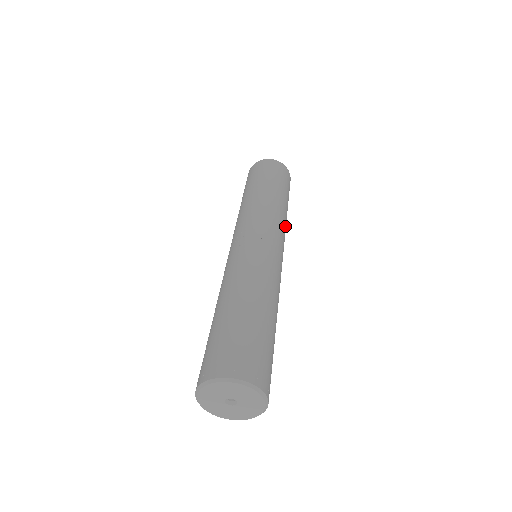
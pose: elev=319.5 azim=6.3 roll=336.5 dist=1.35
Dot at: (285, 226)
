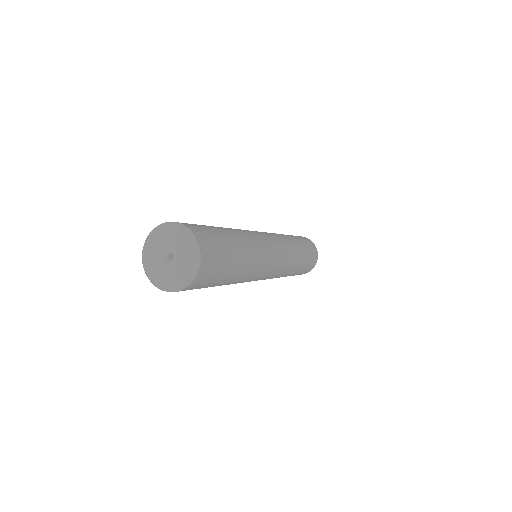
Dot at: (292, 250)
